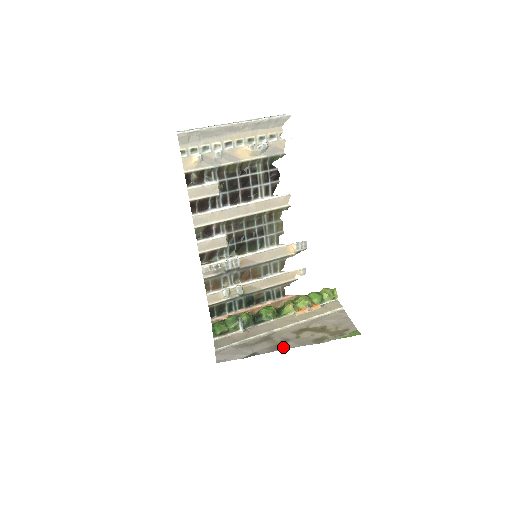
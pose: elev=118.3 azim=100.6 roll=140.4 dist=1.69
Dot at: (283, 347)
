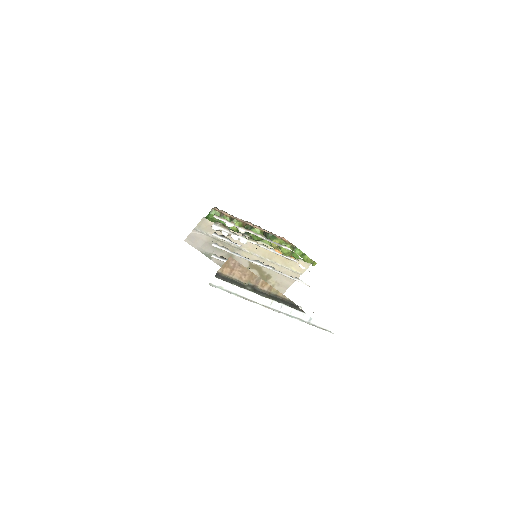
Dot at: occluded
